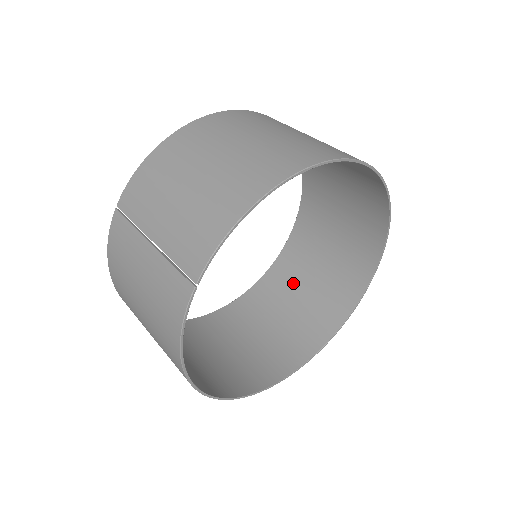
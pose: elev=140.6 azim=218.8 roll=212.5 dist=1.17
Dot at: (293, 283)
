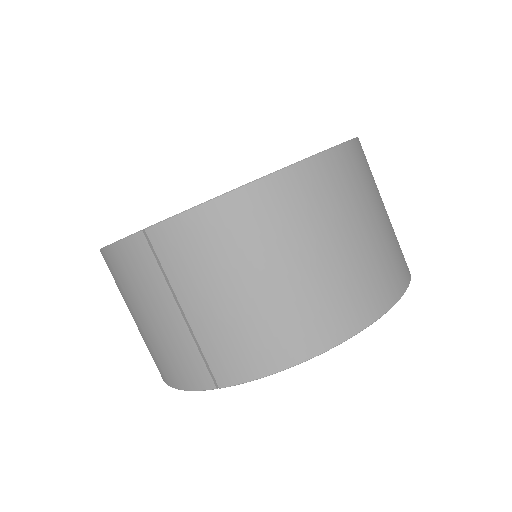
Dot at: occluded
